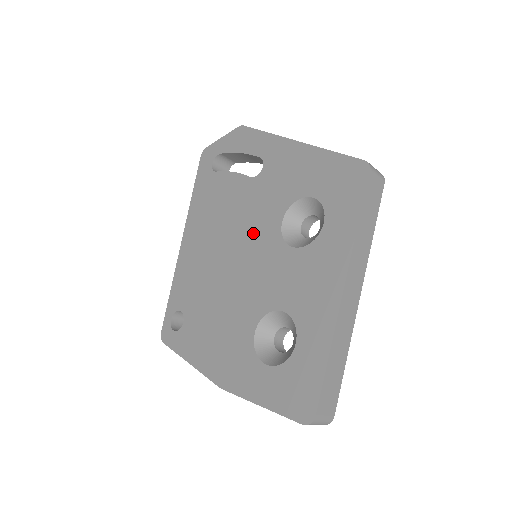
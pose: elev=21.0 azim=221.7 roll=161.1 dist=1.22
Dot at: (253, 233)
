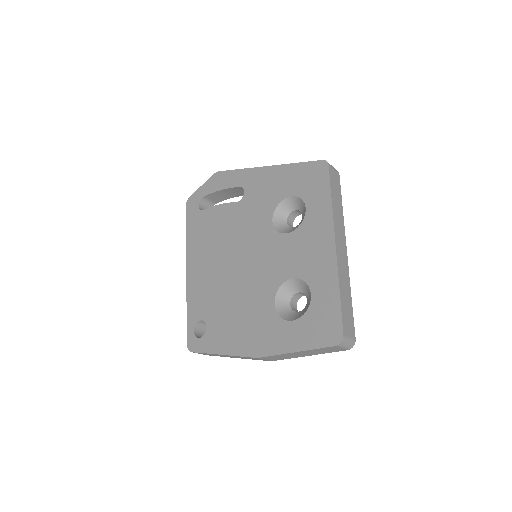
Dot at: (250, 238)
